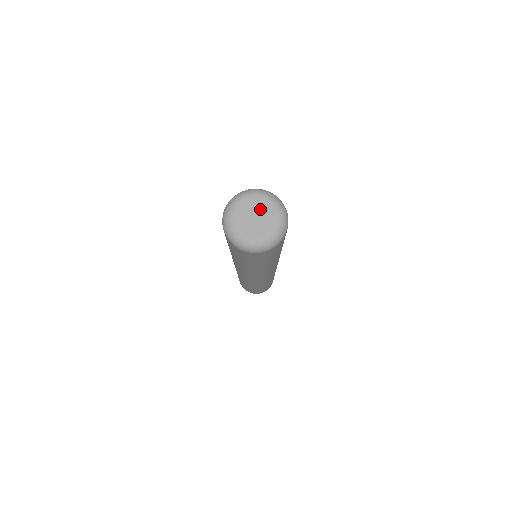
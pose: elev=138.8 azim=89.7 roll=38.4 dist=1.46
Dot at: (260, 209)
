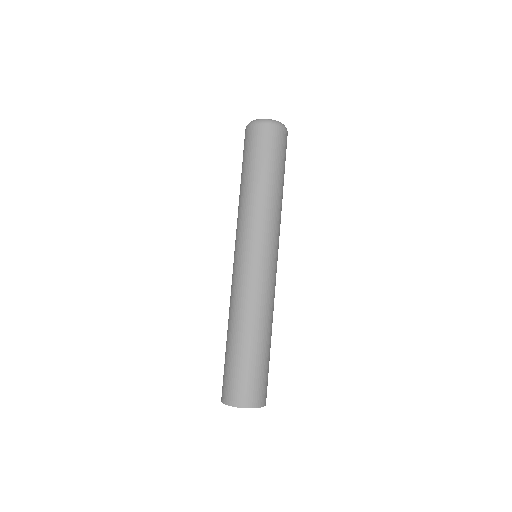
Dot at: occluded
